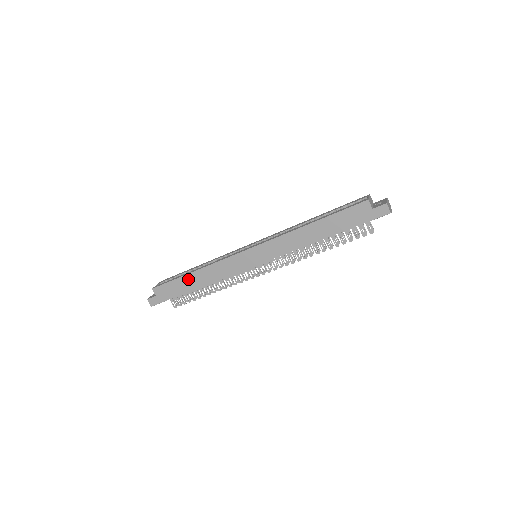
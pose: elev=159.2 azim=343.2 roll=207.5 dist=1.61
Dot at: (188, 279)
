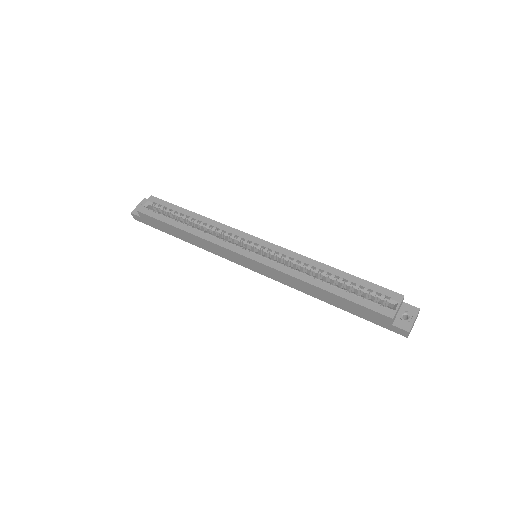
Dot at: (177, 231)
